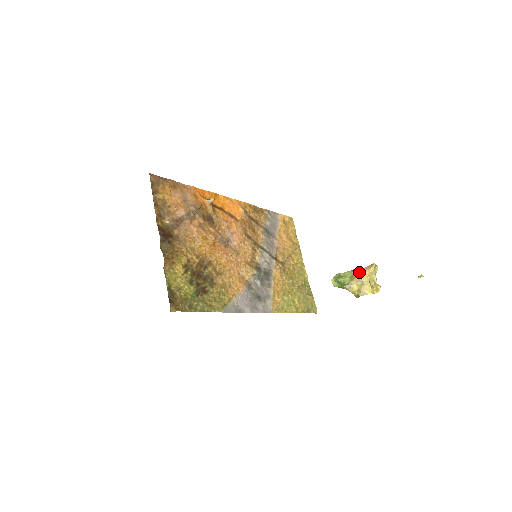
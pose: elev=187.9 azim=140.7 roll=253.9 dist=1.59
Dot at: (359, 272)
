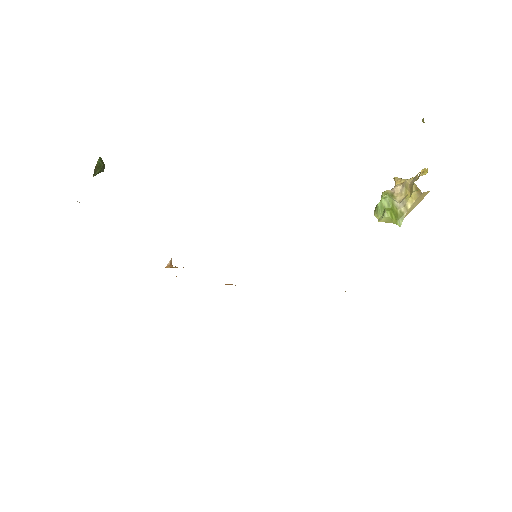
Dot at: (390, 190)
